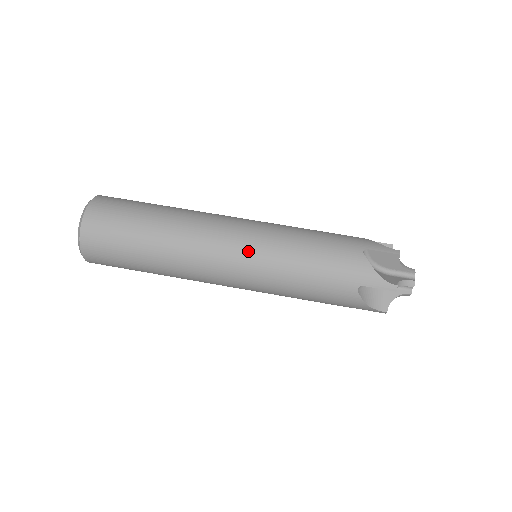
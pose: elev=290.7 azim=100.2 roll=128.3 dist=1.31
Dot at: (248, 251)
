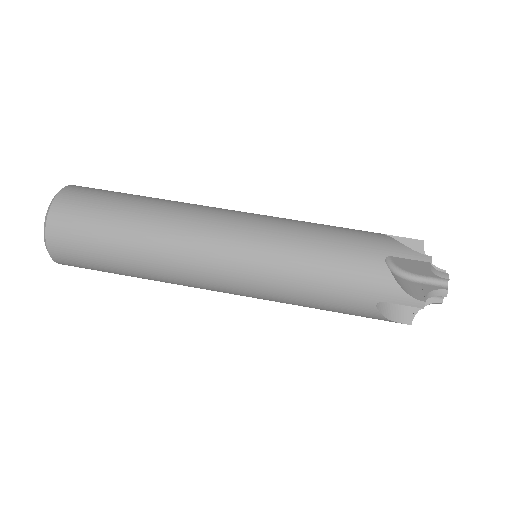
Dot at: (252, 220)
